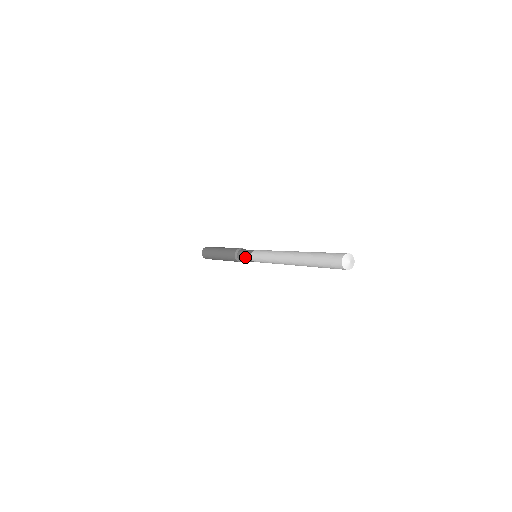
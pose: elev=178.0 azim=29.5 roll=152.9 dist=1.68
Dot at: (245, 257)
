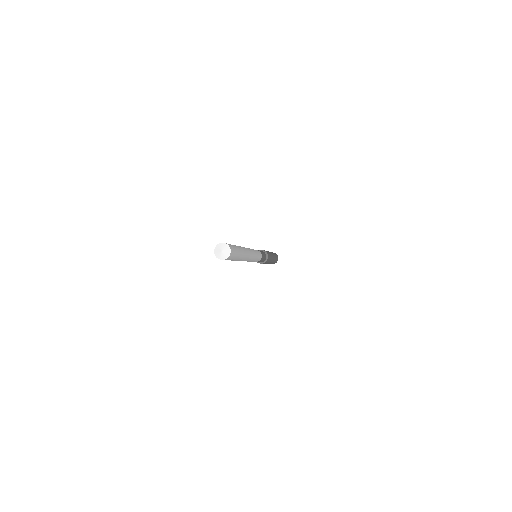
Dot at: occluded
